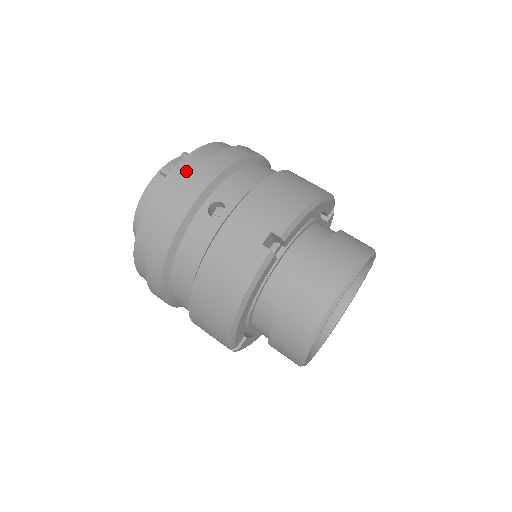
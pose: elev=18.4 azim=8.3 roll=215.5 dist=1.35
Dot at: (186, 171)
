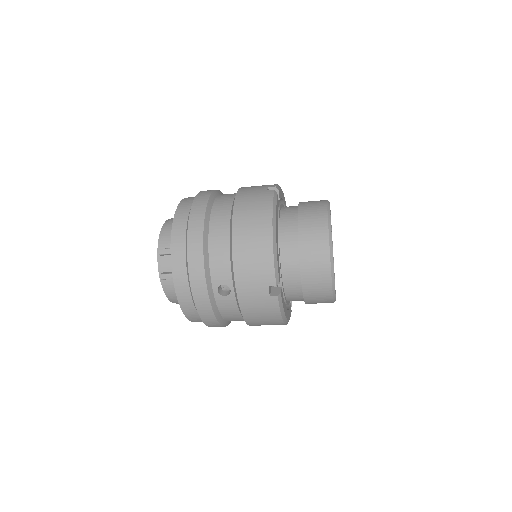
Dot at: (183, 281)
